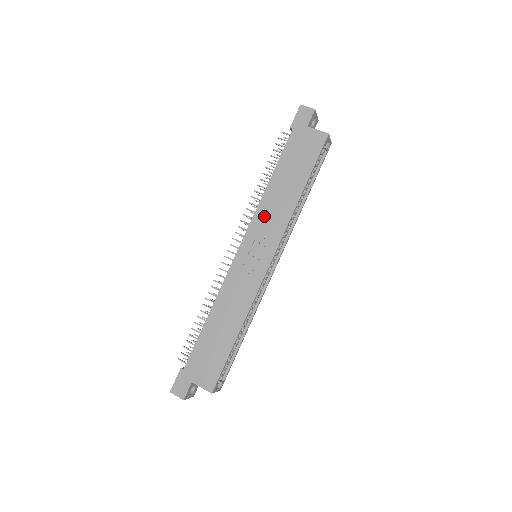
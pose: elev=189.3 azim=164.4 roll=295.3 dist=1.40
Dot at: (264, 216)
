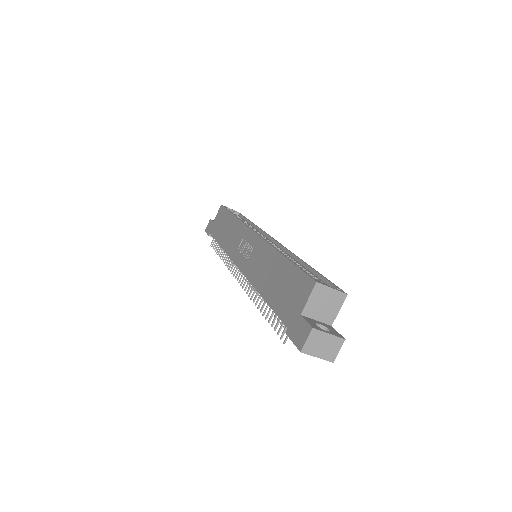
Dot at: (232, 246)
